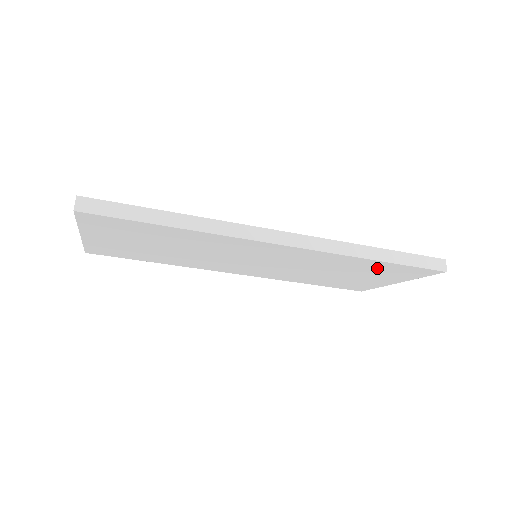
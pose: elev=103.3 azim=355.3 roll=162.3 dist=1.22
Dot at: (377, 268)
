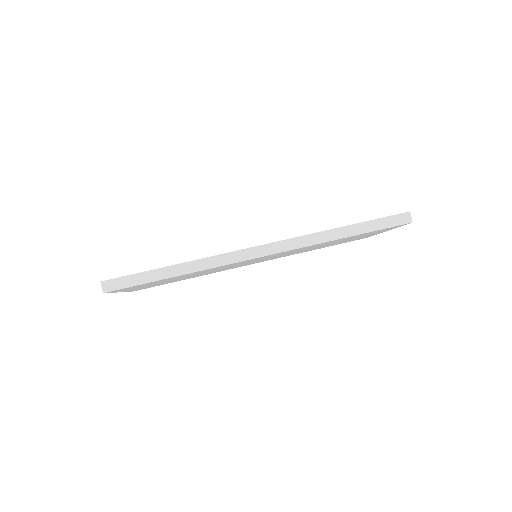
Dot at: occluded
